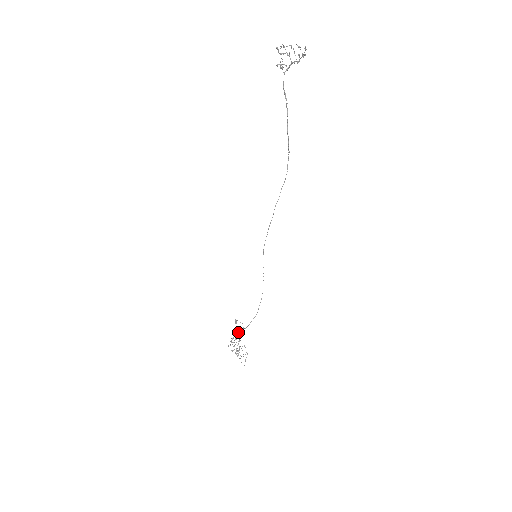
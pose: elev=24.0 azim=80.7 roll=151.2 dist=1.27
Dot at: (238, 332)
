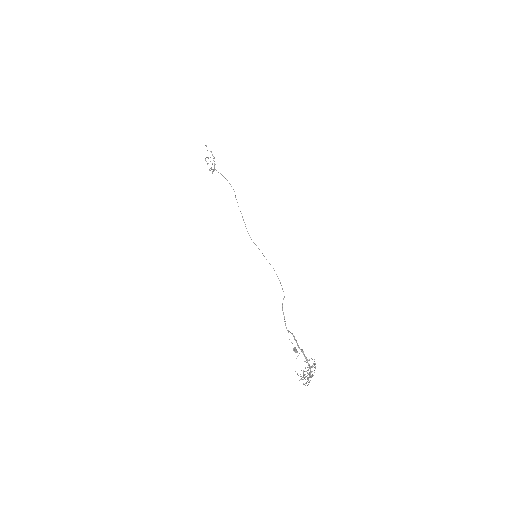
Dot at: (308, 365)
